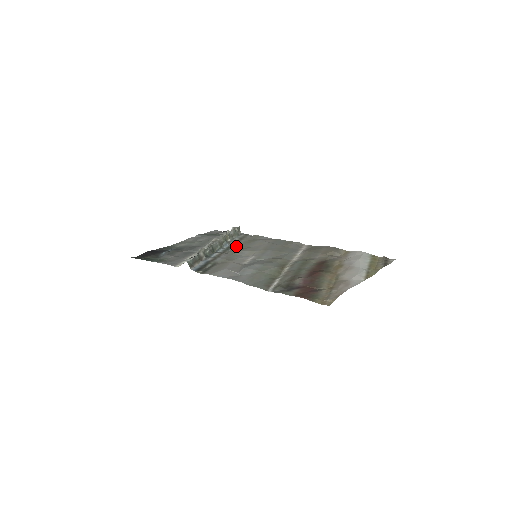
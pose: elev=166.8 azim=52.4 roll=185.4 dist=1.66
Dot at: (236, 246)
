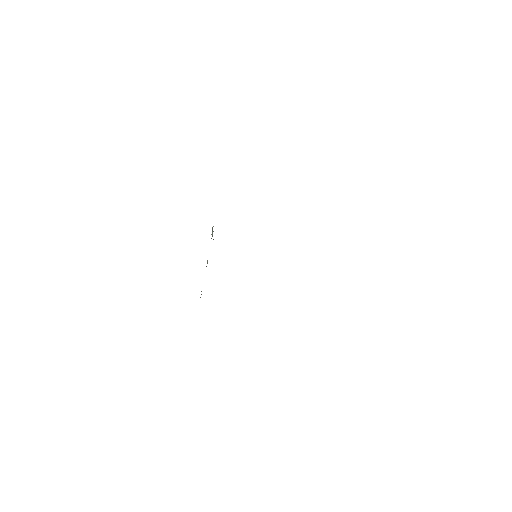
Dot at: occluded
